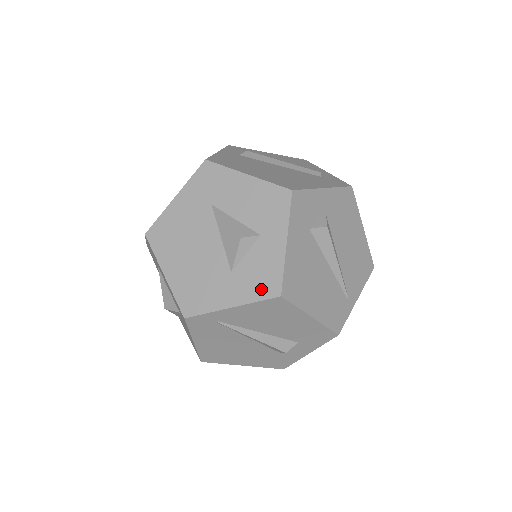
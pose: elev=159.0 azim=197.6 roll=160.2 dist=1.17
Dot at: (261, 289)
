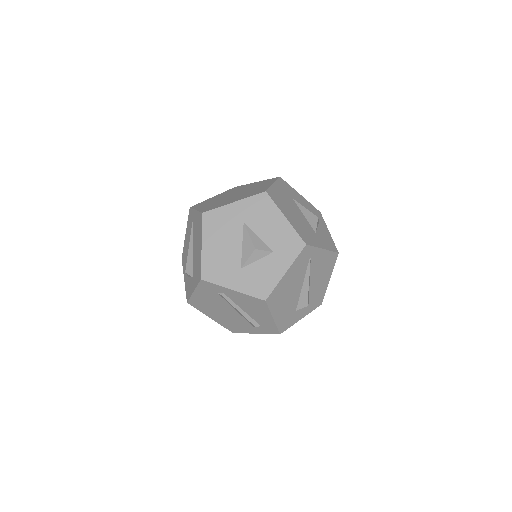
Dot at: (331, 246)
